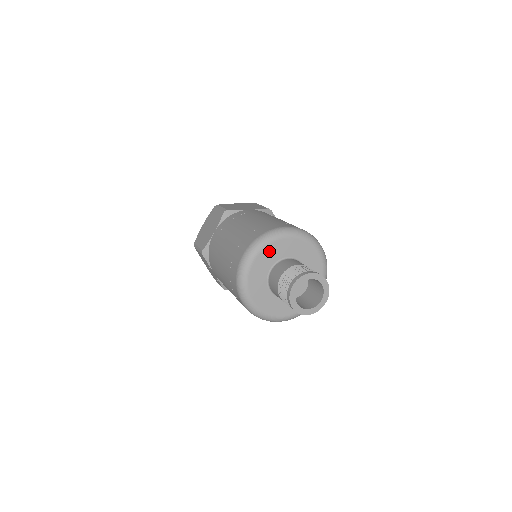
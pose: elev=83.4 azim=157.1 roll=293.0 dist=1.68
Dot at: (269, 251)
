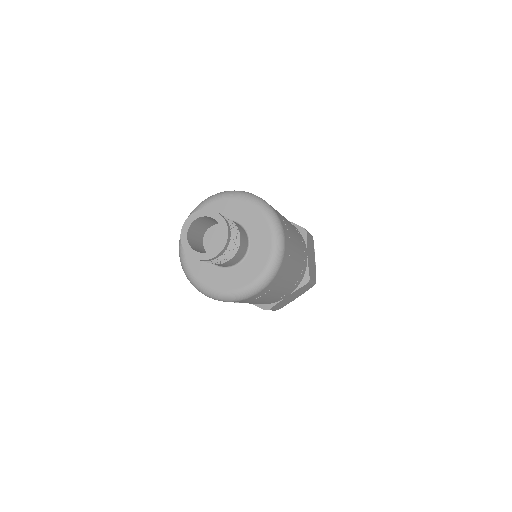
Dot at: occluded
